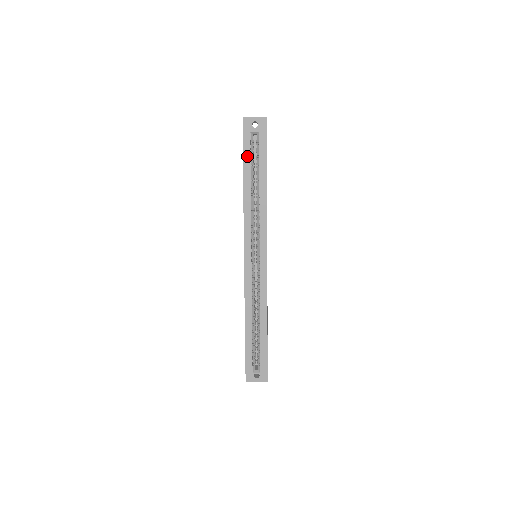
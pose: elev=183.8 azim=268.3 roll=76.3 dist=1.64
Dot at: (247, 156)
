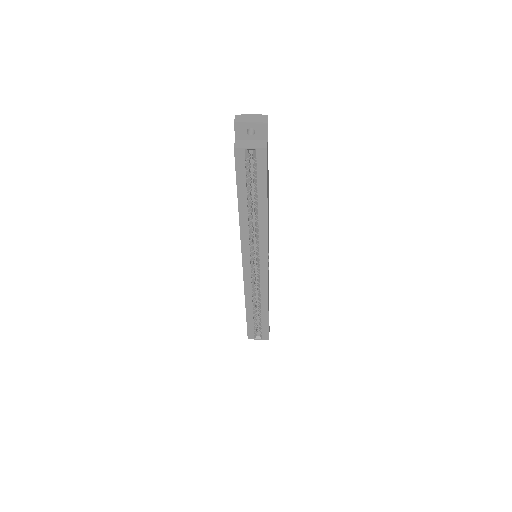
Dot at: (241, 175)
